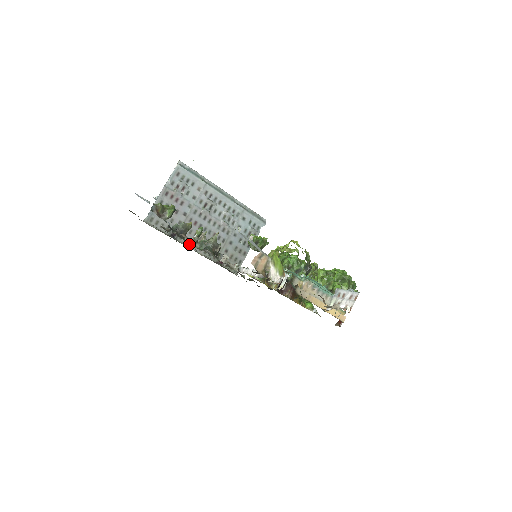
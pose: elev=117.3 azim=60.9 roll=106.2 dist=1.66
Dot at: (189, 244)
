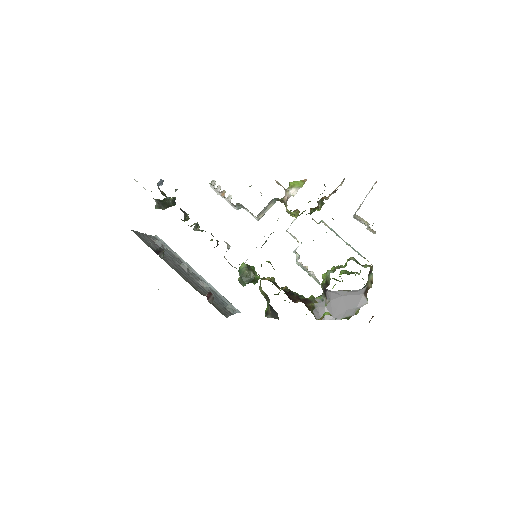
Dot at: (172, 268)
